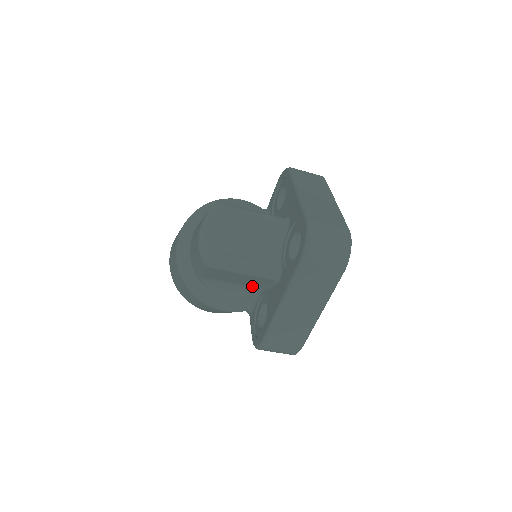
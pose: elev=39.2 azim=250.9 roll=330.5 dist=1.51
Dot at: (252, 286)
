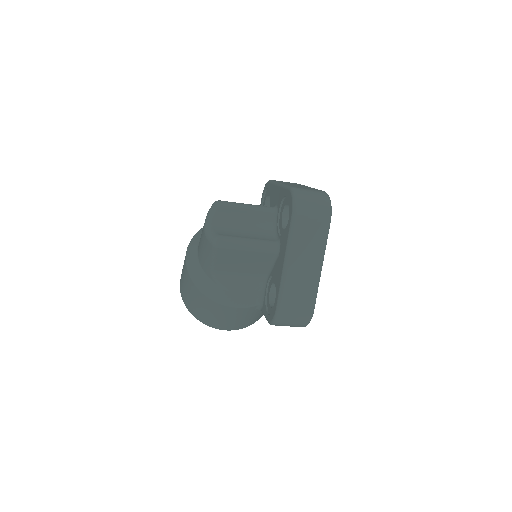
Dot at: (258, 274)
